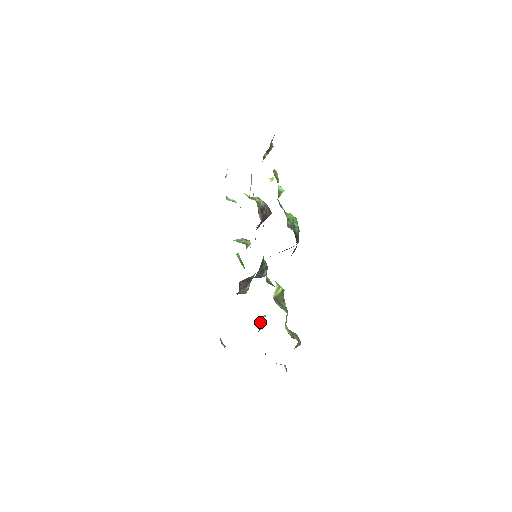
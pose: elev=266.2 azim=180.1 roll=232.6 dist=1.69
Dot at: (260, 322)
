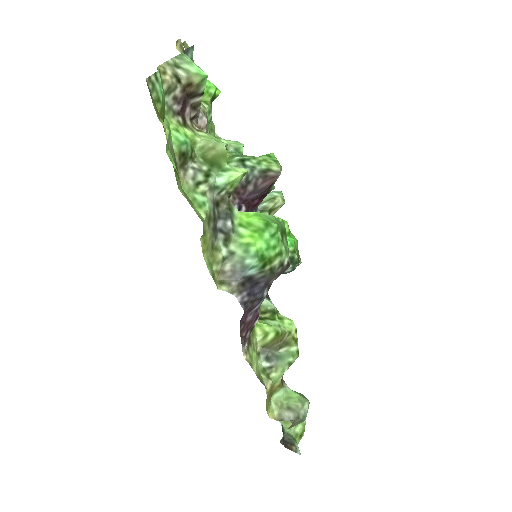
Dot at: occluded
